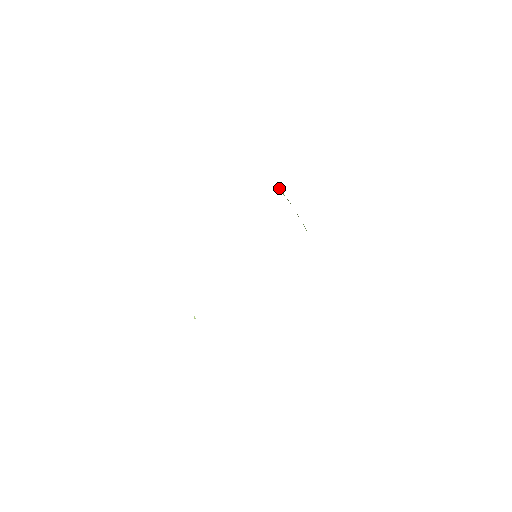
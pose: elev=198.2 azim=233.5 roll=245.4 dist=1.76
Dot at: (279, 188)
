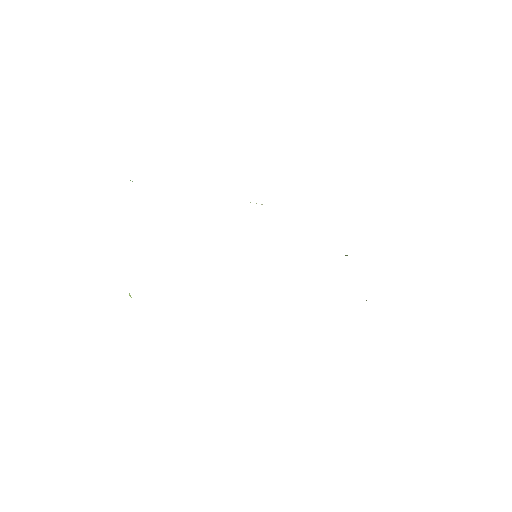
Dot at: occluded
